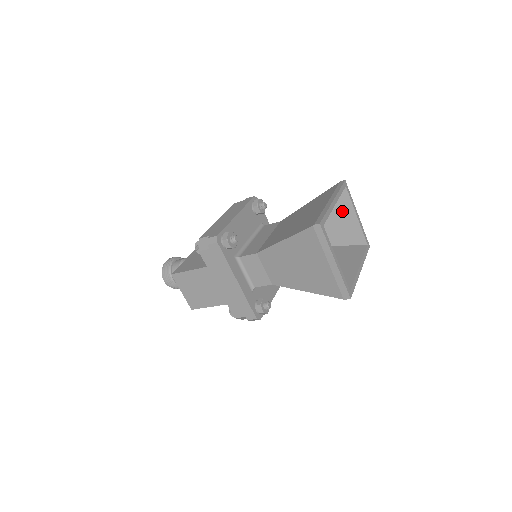
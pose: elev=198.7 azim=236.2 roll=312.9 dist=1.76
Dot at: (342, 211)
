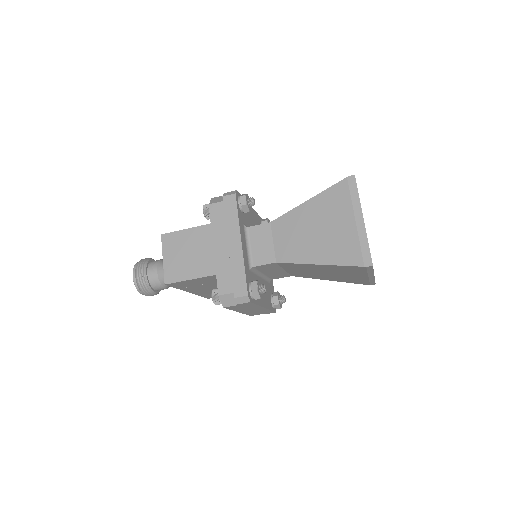
Dot at: occluded
